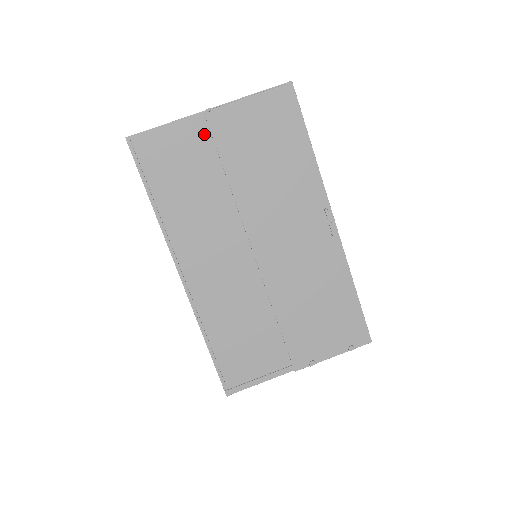
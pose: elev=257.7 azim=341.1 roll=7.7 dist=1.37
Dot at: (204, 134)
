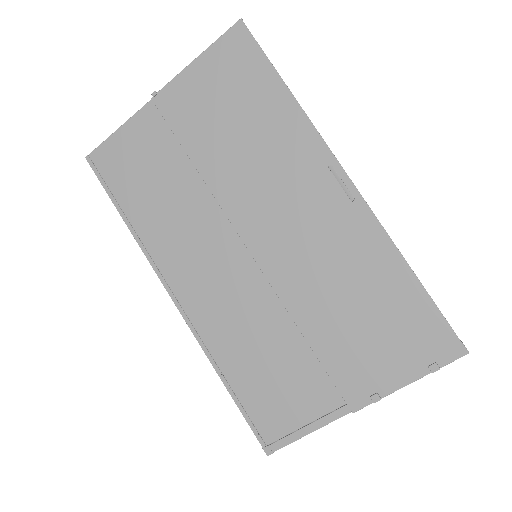
Dot at: (160, 124)
